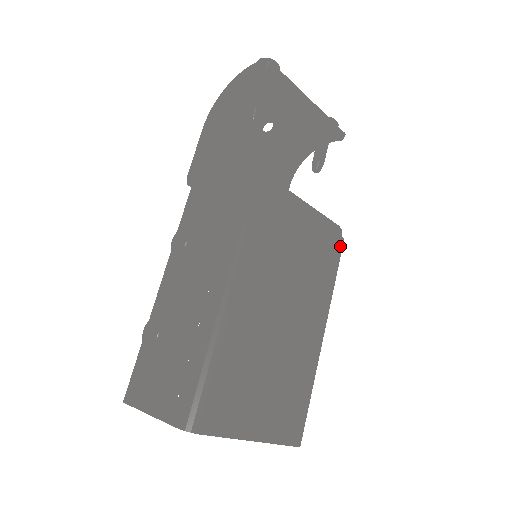
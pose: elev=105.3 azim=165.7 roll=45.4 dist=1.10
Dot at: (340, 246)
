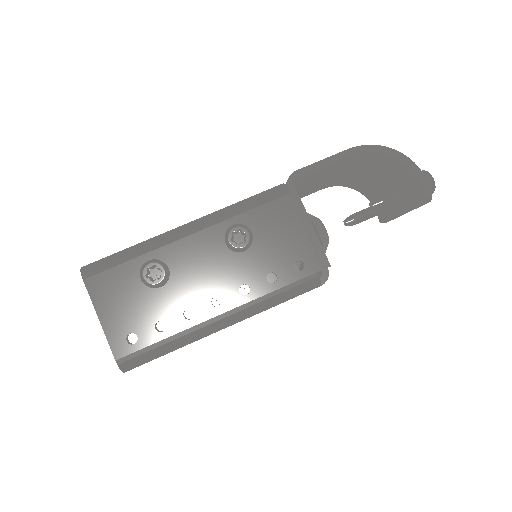
Dot at: occluded
